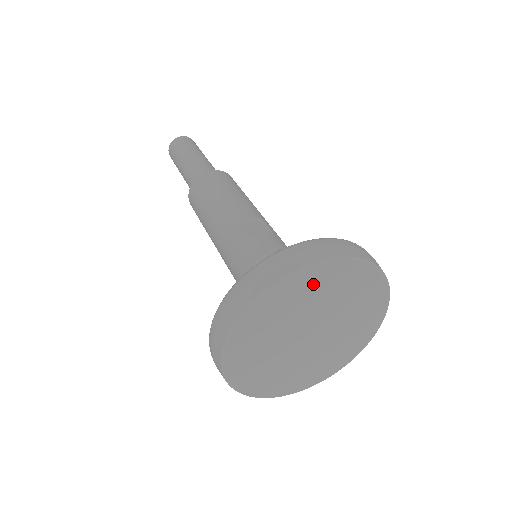
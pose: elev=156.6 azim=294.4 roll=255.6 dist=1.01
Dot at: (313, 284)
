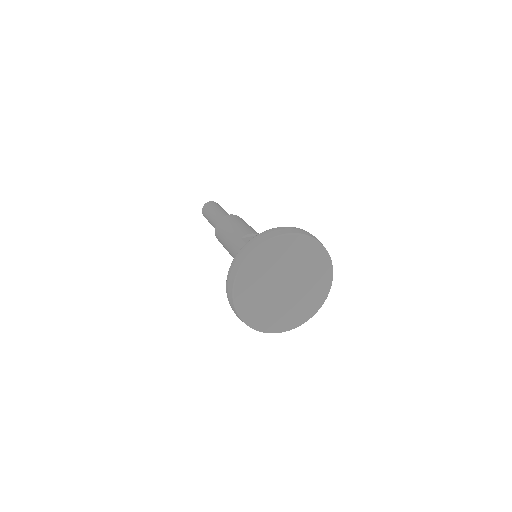
Dot at: (277, 250)
